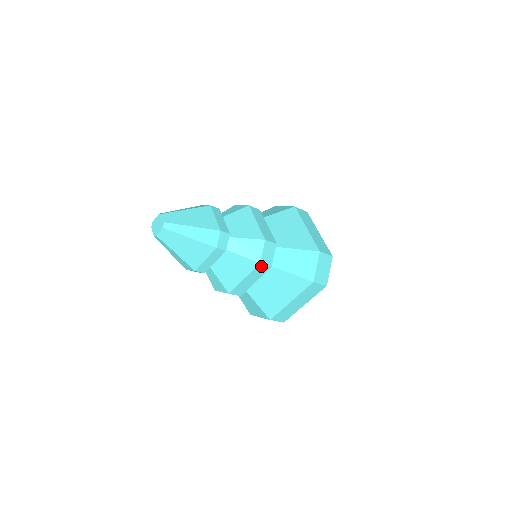
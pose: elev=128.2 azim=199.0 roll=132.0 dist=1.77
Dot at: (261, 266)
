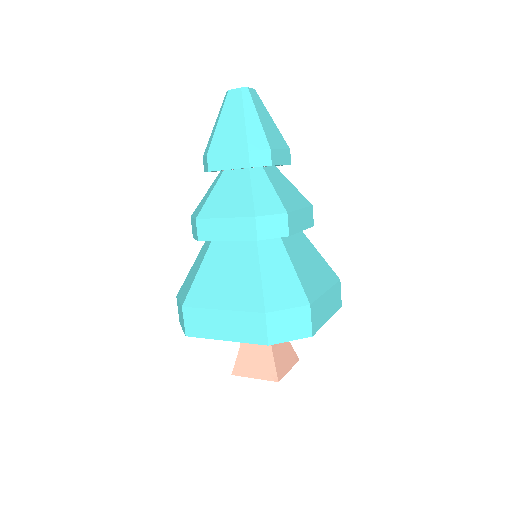
Dot at: (311, 212)
